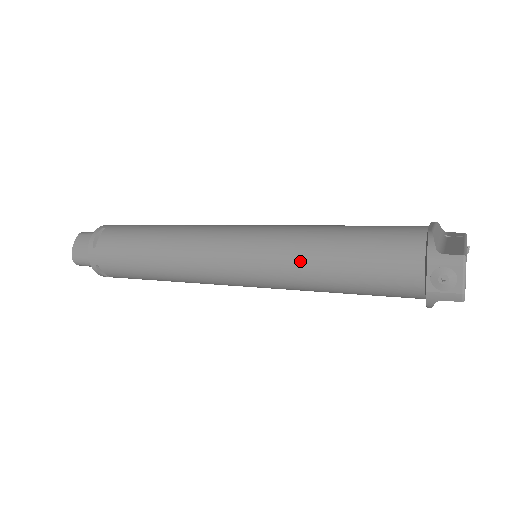
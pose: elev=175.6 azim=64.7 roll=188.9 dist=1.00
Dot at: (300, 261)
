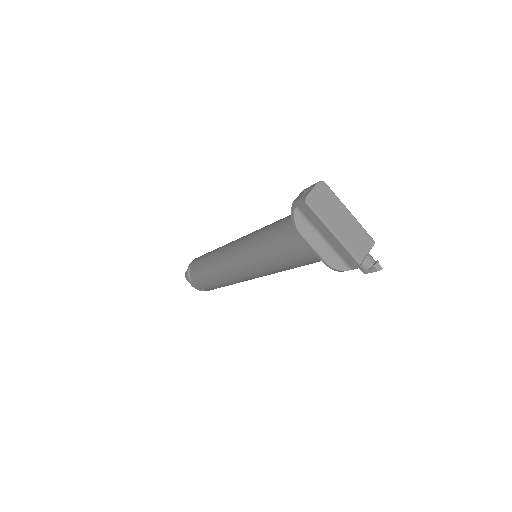
Dot at: (263, 228)
